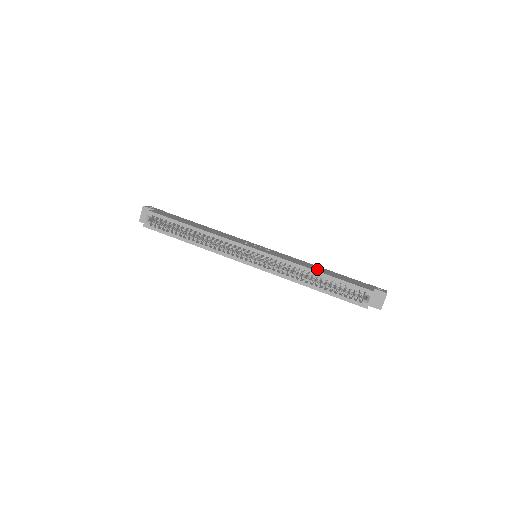
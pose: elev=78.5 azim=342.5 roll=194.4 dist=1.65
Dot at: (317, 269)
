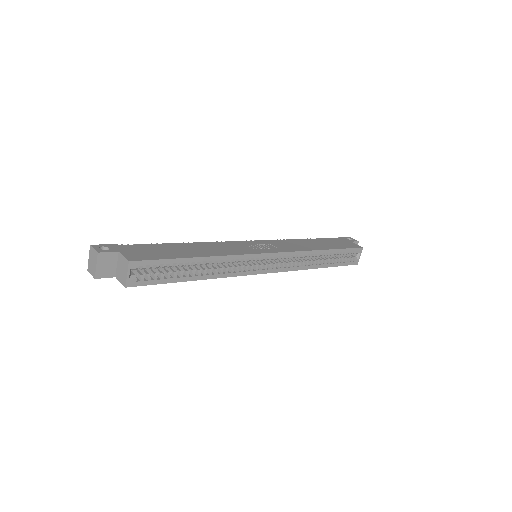
Dot at: (318, 246)
